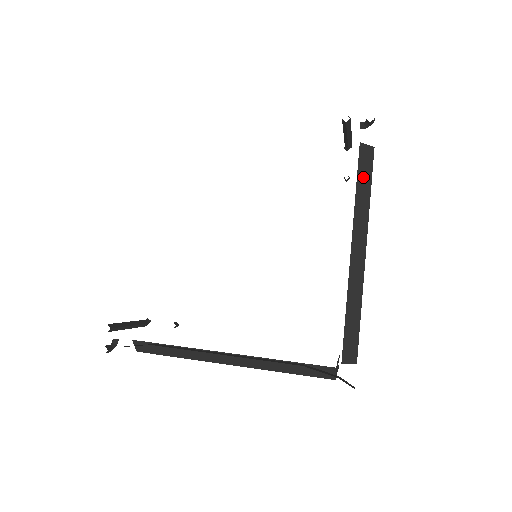
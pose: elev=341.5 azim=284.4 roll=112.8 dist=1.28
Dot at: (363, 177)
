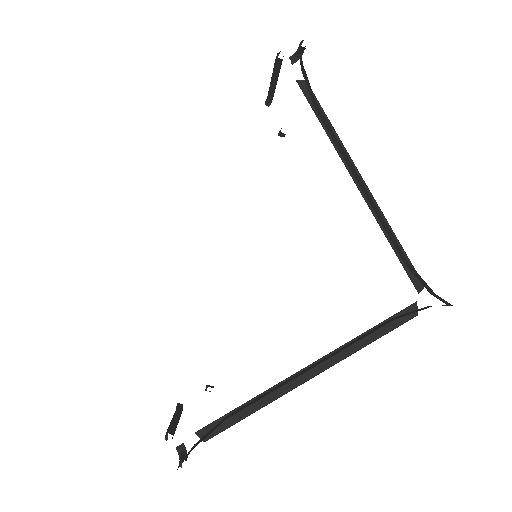
Dot at: occluded
